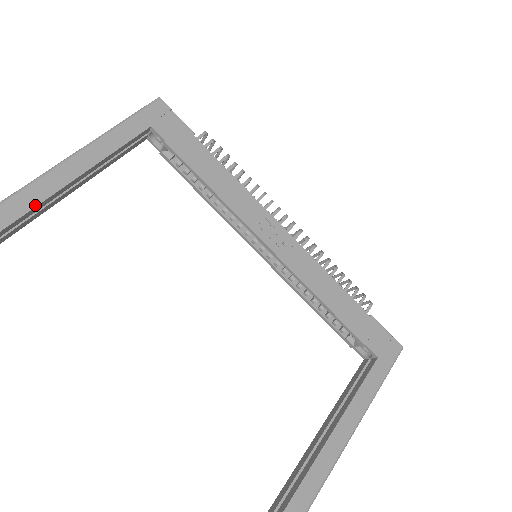
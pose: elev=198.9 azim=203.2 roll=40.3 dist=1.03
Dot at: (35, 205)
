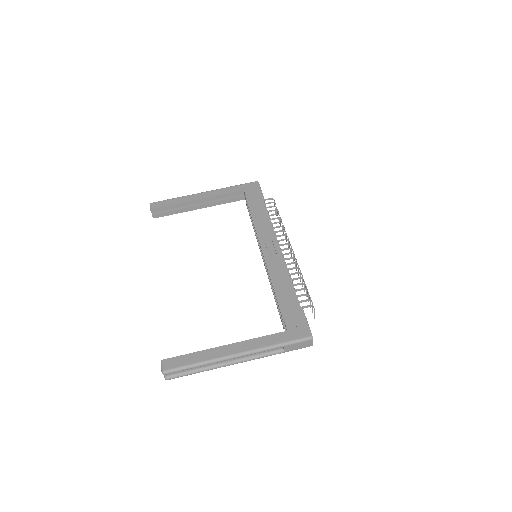
Dot at: (174, 204)
